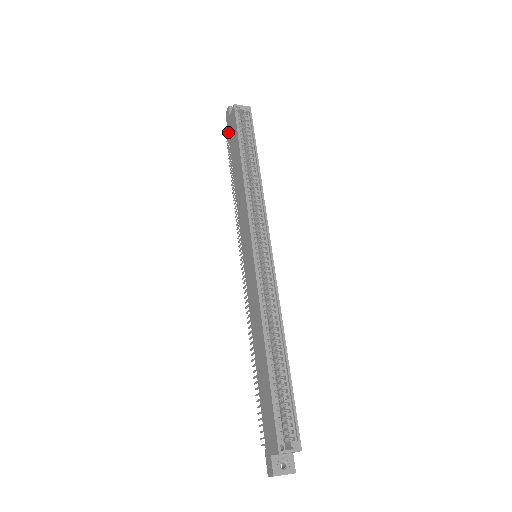
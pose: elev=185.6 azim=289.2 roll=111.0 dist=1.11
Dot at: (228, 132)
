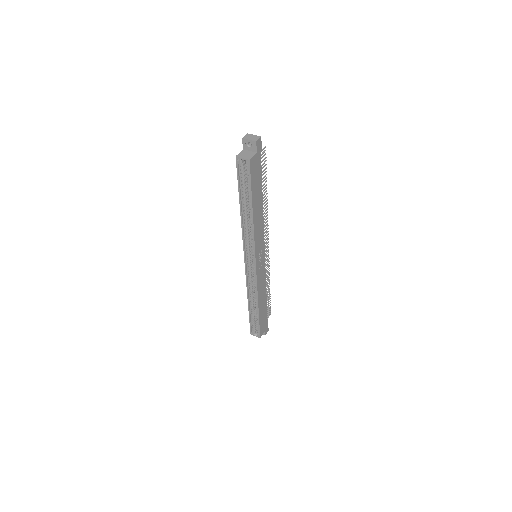
Dot at: occluded
